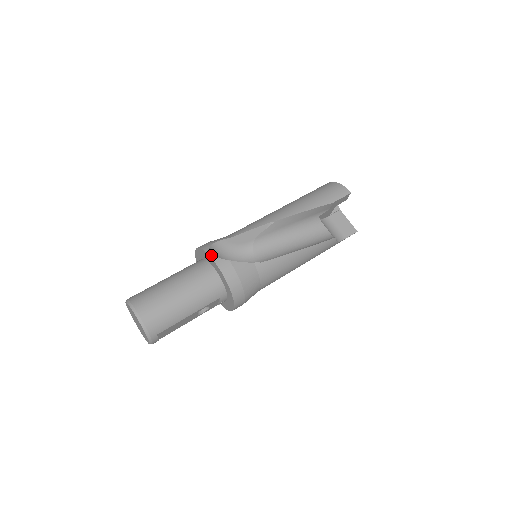
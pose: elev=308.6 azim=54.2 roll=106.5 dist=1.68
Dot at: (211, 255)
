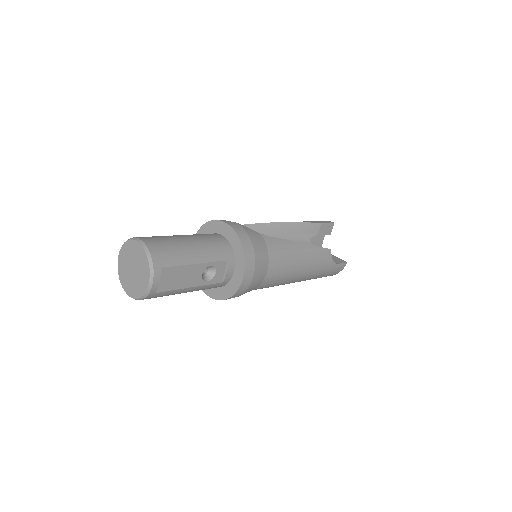
Dot at: occluded
